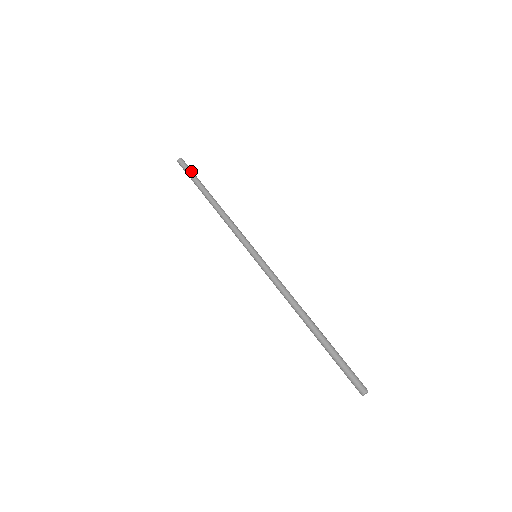
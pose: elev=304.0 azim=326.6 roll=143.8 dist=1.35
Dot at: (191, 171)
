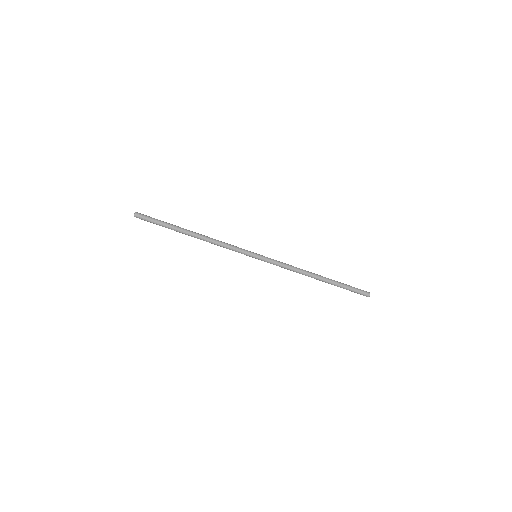
Dot at: (155, 219)
